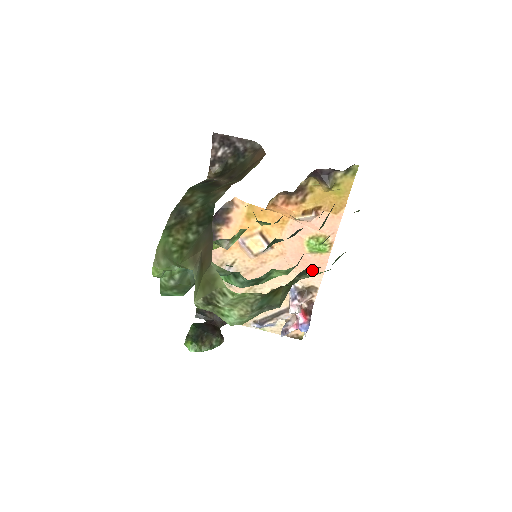
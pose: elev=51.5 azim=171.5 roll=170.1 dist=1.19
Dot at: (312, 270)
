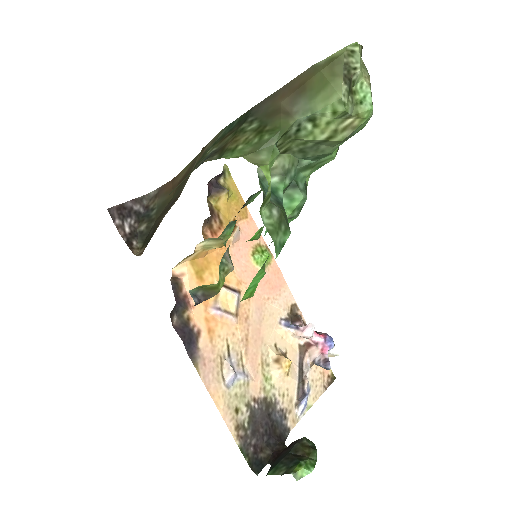
Dot at: occluded
